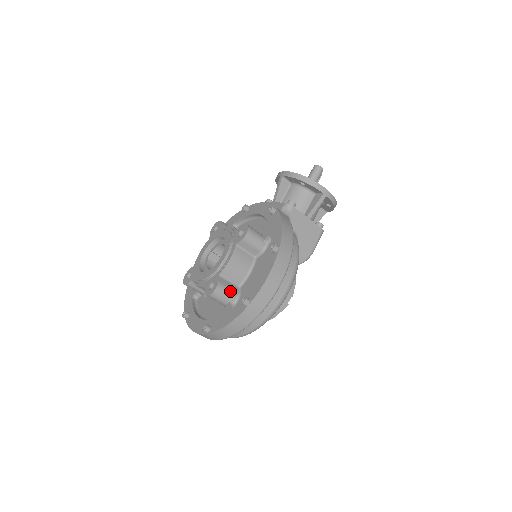
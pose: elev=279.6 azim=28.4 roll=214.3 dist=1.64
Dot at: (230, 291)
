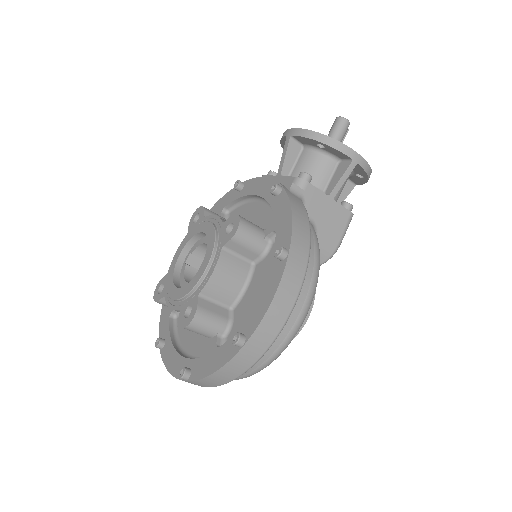
Dot at: (216, 318)
